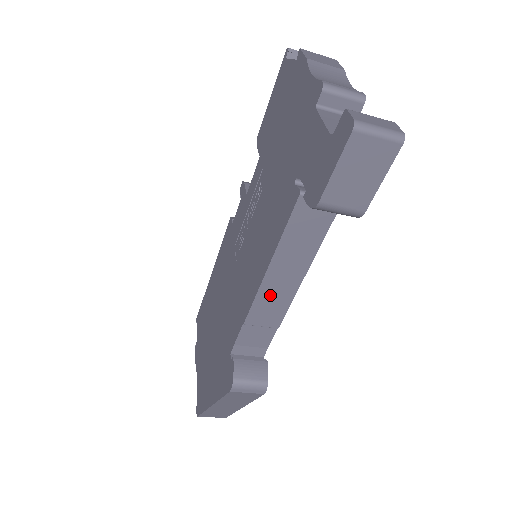
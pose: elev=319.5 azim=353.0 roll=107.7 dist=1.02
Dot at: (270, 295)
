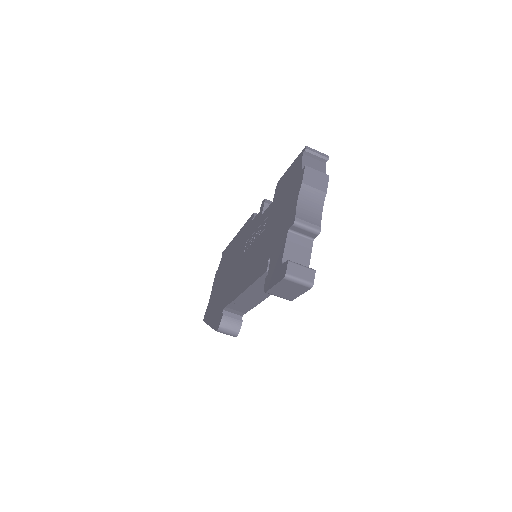
Dot at: (248, 297)
